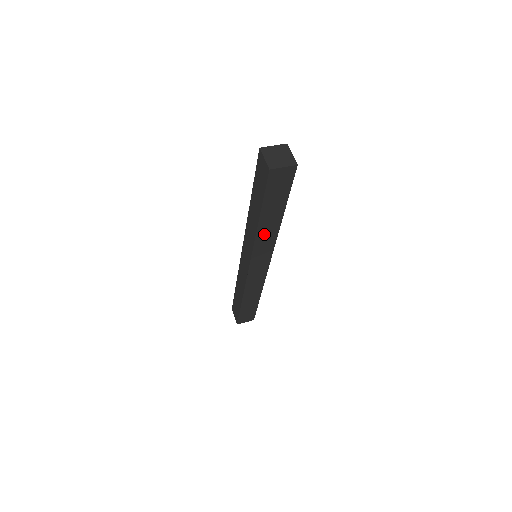
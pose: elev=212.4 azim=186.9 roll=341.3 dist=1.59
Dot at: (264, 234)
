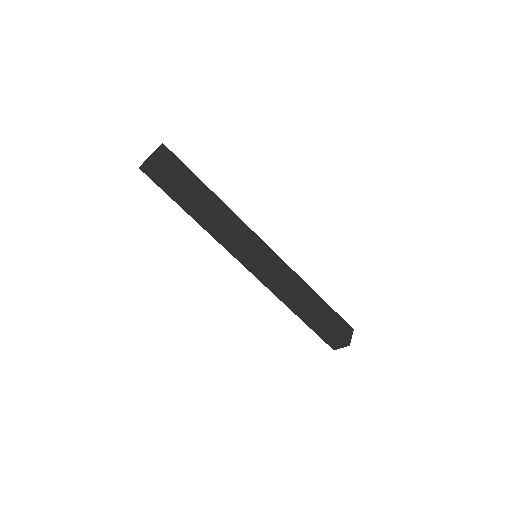
Dot at: (211, 227)
